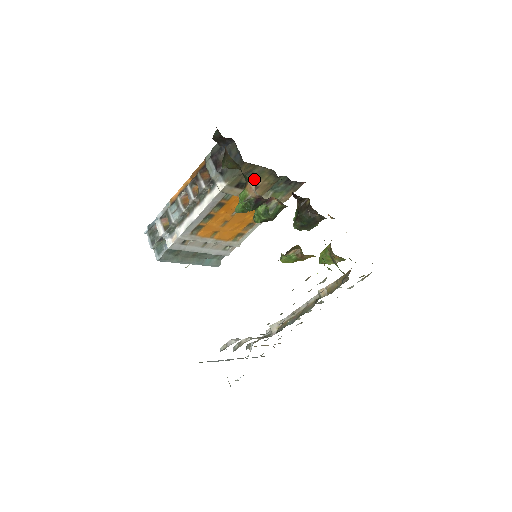
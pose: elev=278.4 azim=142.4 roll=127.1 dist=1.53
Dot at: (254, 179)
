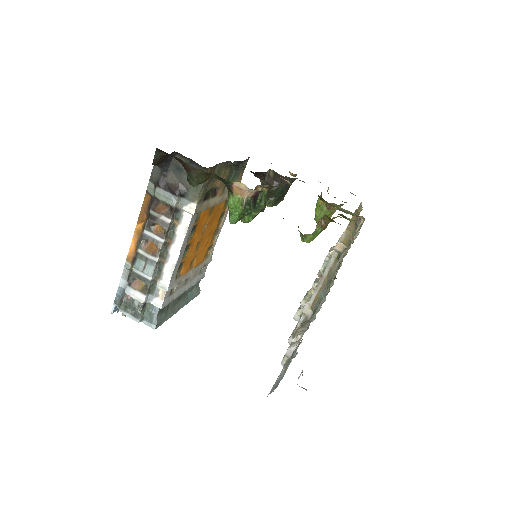
Dot at: (215, 181)
